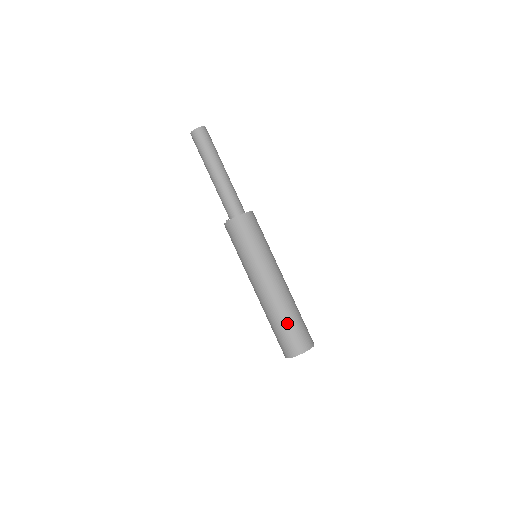
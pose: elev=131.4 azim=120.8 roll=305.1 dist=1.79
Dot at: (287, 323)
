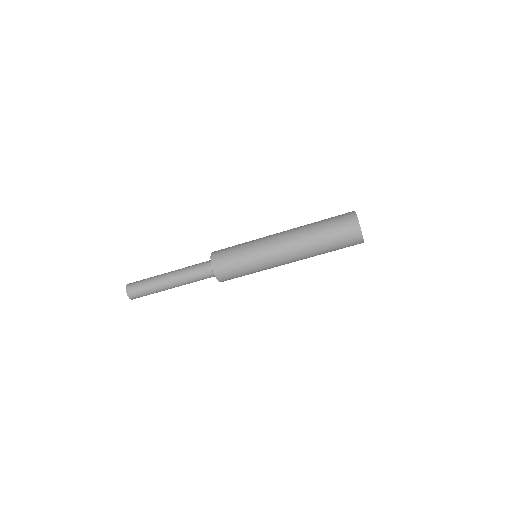
Dot at: (322, 222)
